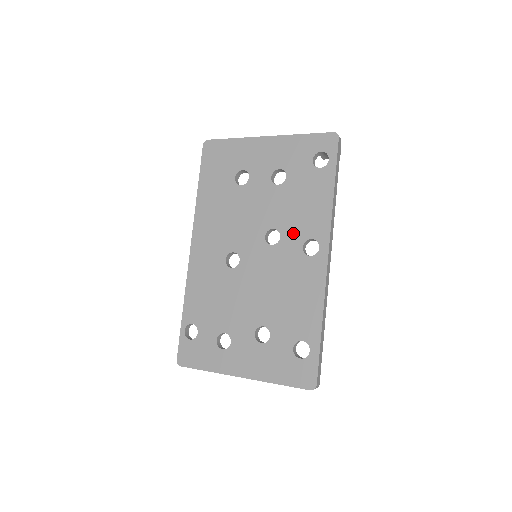
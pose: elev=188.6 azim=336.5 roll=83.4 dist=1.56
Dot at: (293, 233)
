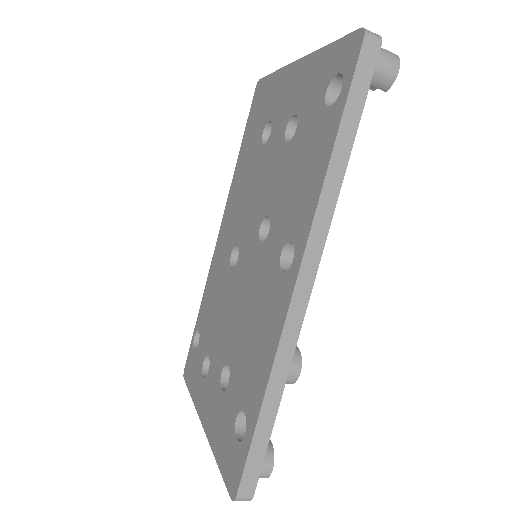
Dot at: (279, 227)
